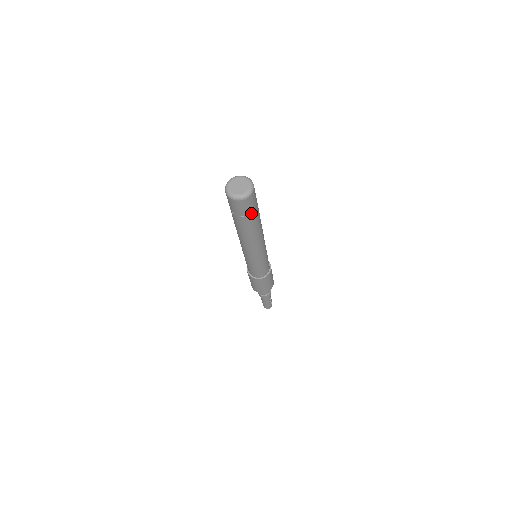
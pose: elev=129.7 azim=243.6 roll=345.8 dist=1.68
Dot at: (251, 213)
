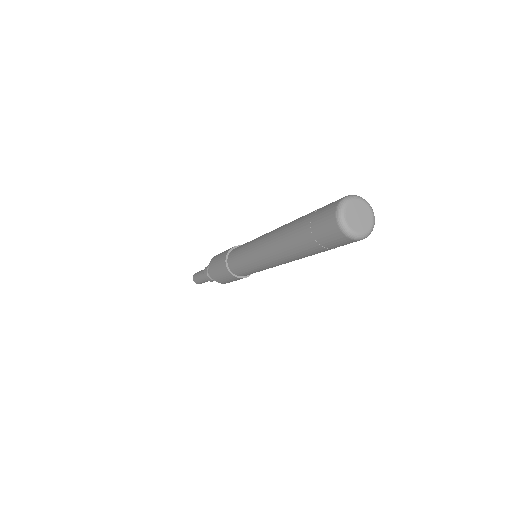
Dot at: occluded
